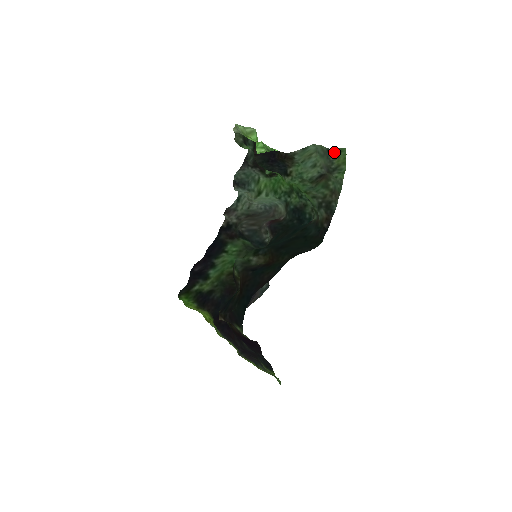
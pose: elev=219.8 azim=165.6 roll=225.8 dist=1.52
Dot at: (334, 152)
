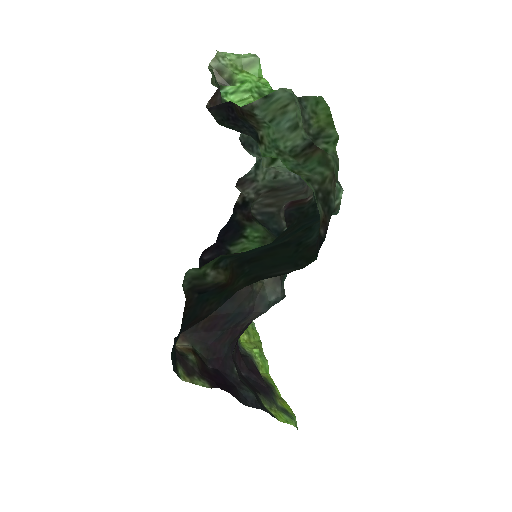
Dot at: (307, 104)
